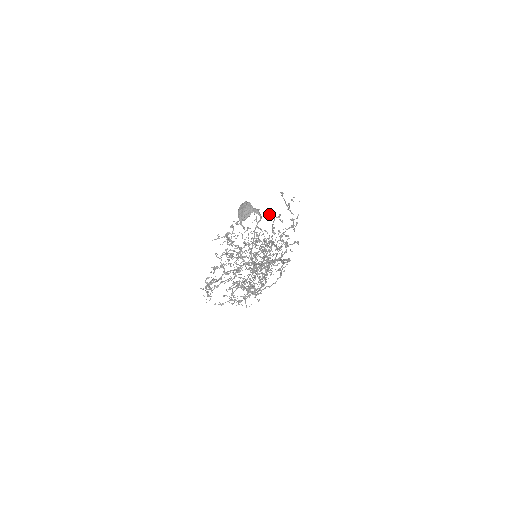
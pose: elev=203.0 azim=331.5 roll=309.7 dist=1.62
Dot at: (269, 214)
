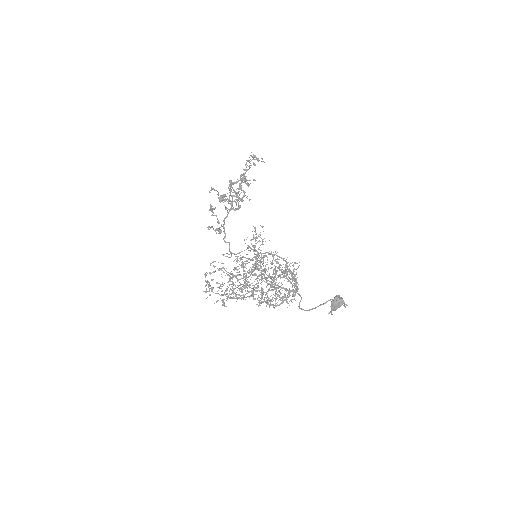
Dot at: occluded
